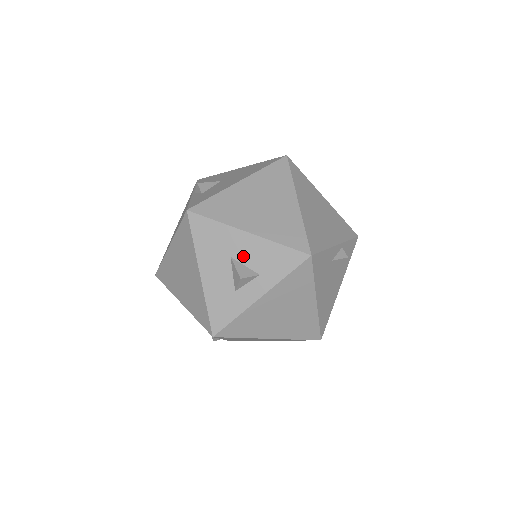
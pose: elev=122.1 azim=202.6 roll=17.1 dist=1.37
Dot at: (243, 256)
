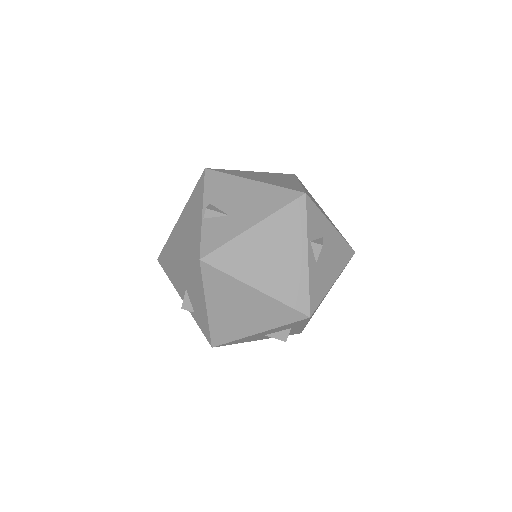
Dot at: (271, 333)
